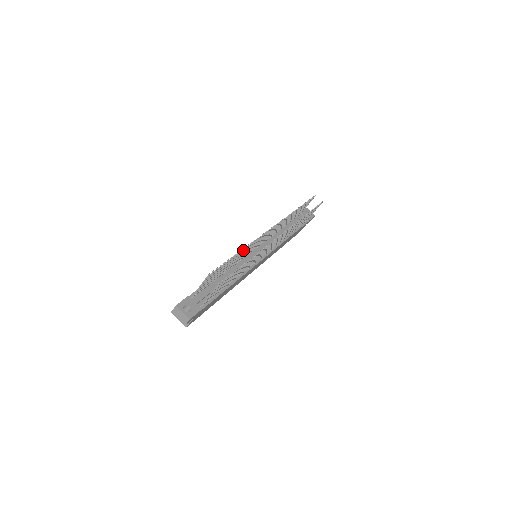
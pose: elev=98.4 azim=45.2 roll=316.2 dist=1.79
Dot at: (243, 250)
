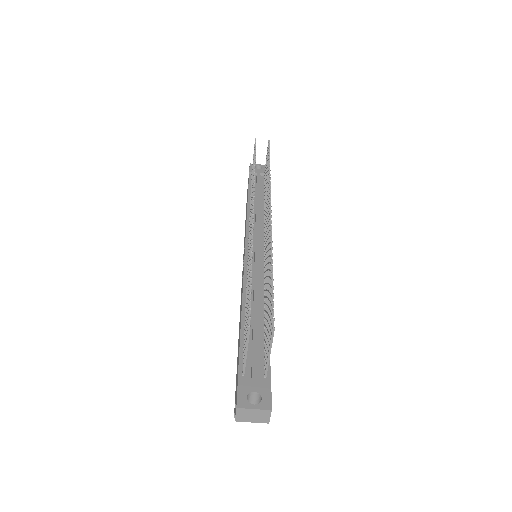
Dot at: occluded
